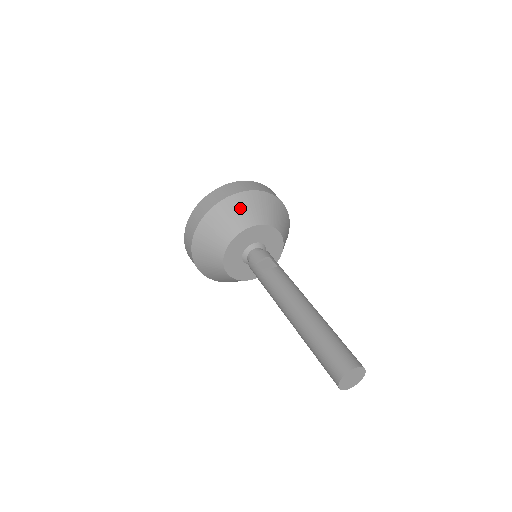
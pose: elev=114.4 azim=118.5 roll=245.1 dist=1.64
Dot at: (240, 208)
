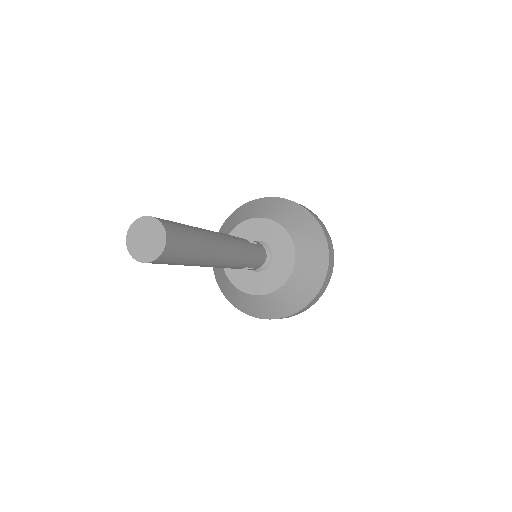
Dot at: (276, 206)
